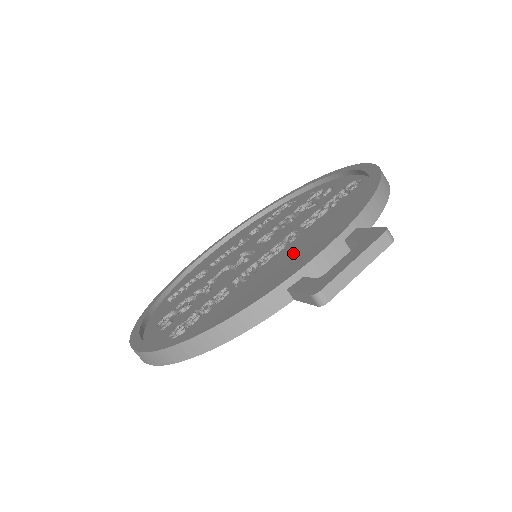
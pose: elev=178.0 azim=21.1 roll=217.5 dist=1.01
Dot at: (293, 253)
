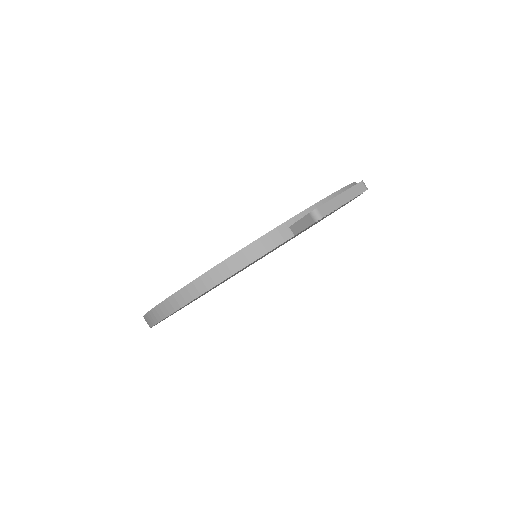
Dot at: occluded
